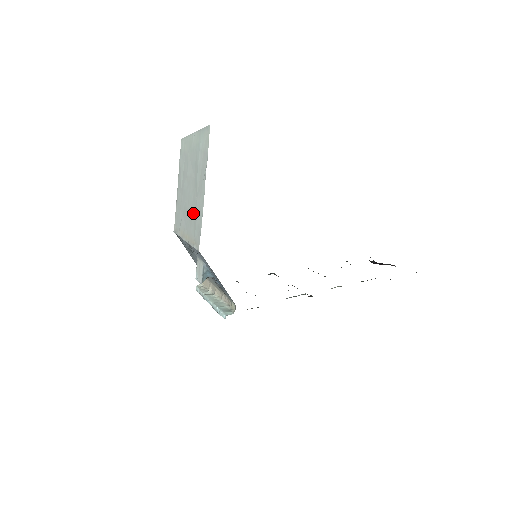
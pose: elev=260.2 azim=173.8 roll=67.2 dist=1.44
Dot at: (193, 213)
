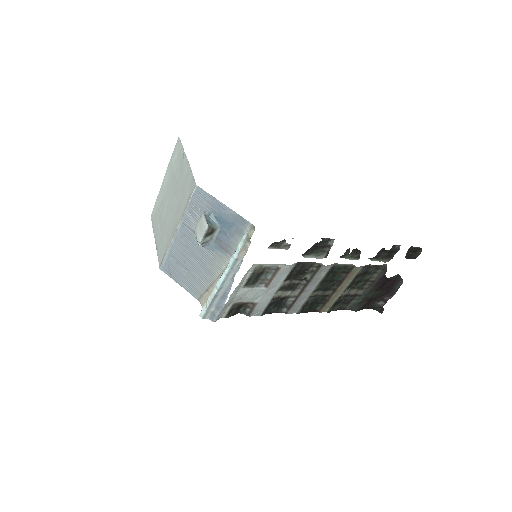
Dot at: (180, 197)
